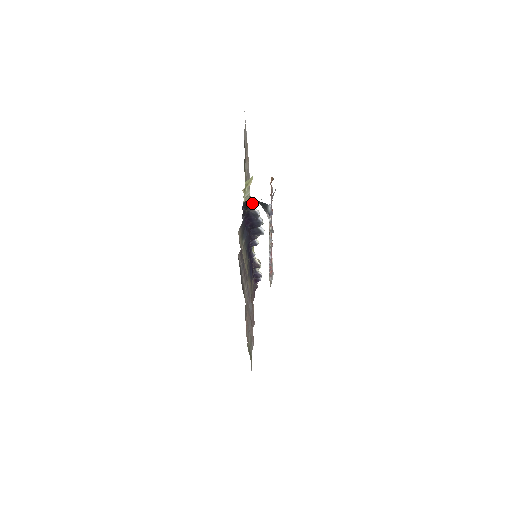
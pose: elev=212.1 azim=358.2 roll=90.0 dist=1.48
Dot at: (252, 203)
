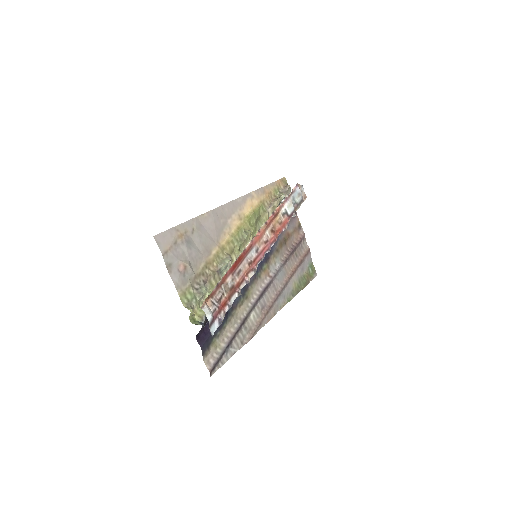
Dot at: occluded
